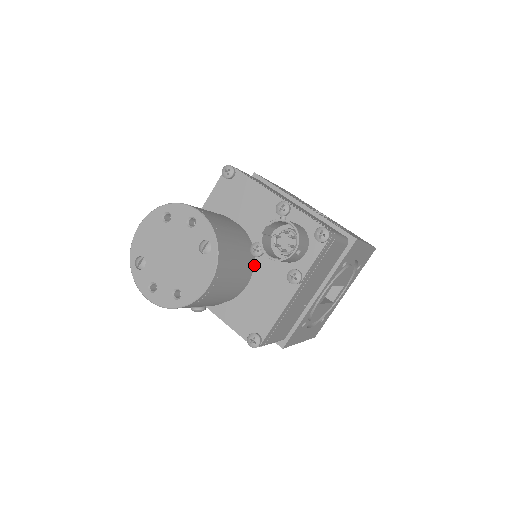
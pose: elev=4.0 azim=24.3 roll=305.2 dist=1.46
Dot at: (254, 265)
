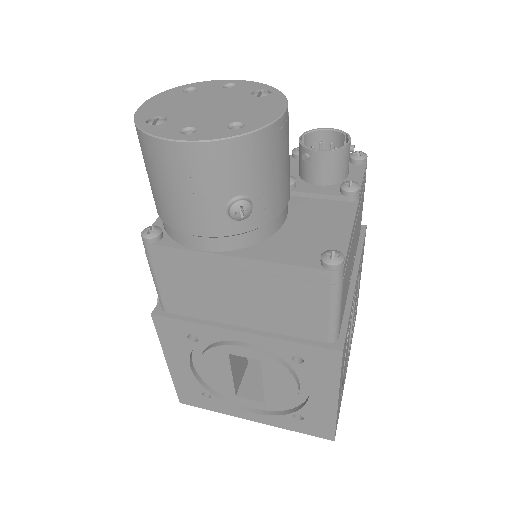
Dot at: occluded
